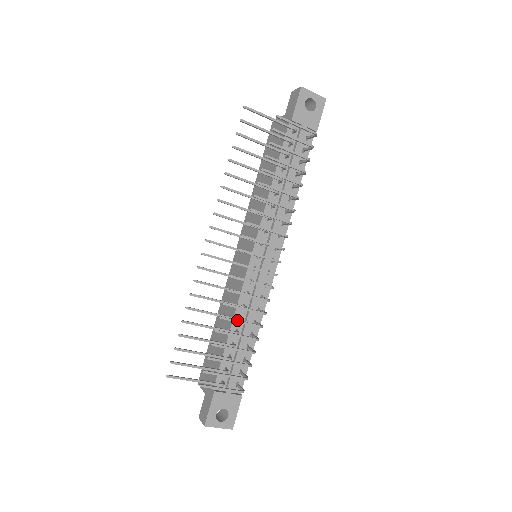
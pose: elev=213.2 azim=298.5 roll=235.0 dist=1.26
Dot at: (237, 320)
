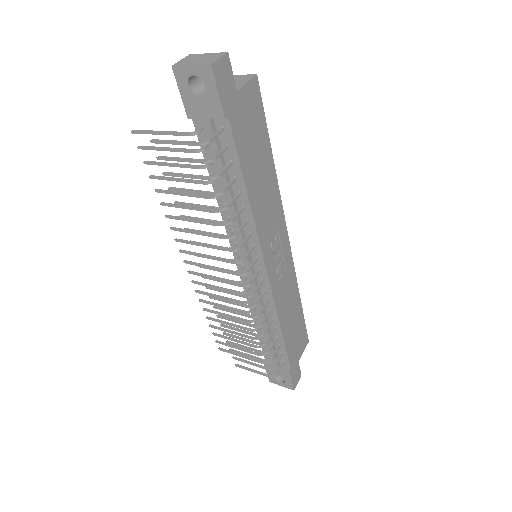
Dot at: (235, 329)
